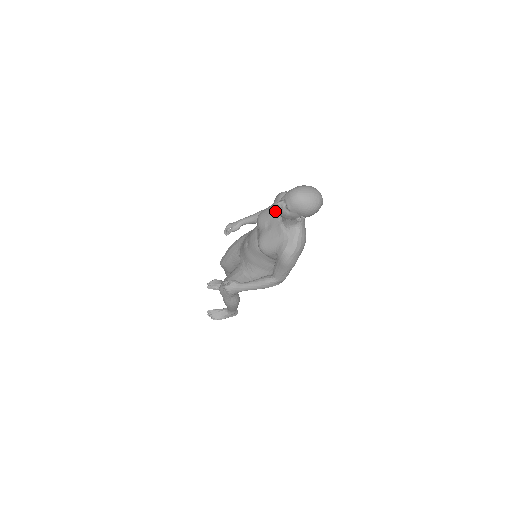
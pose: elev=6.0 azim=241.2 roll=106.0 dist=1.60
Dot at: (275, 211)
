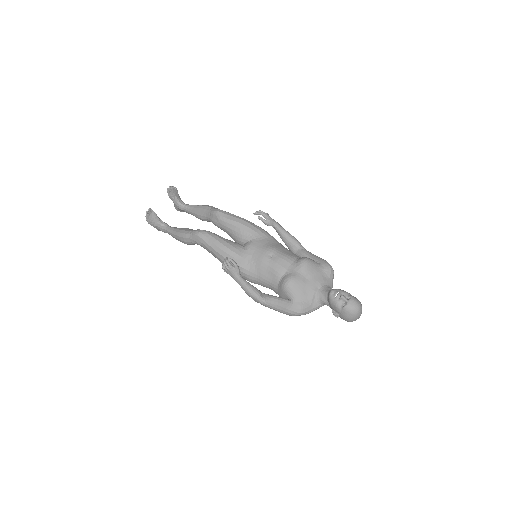
Dot at: (319, 276)
